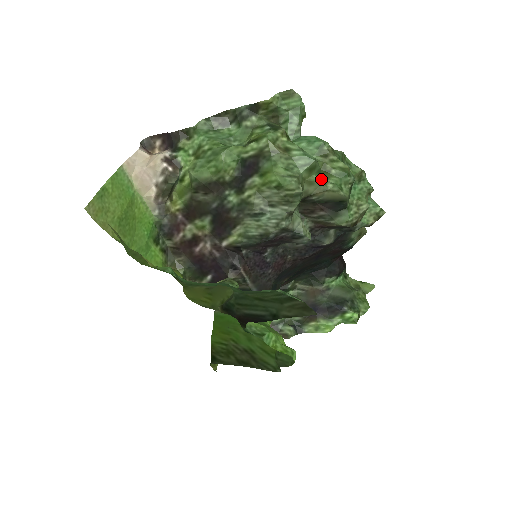
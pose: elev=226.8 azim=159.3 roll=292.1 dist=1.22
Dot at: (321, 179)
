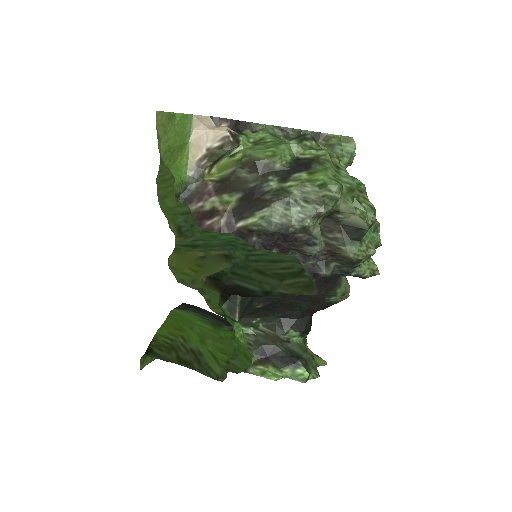
Dot at: (353, 204)
